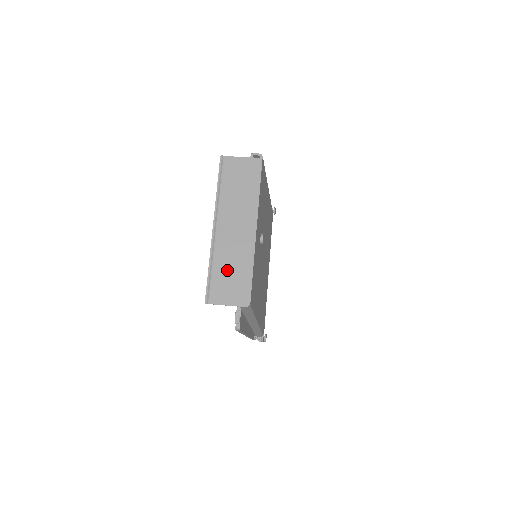
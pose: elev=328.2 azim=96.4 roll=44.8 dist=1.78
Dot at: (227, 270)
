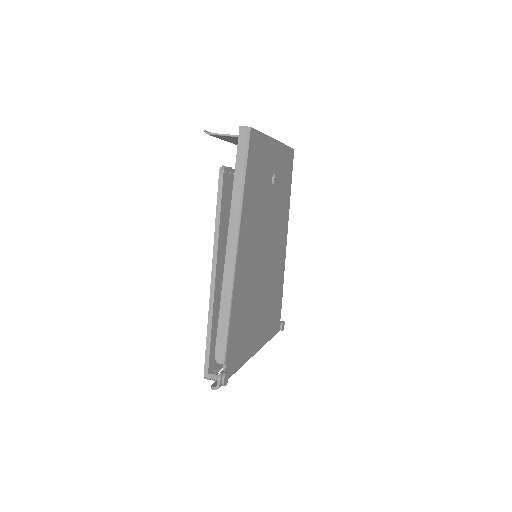
Dot at: occluded
